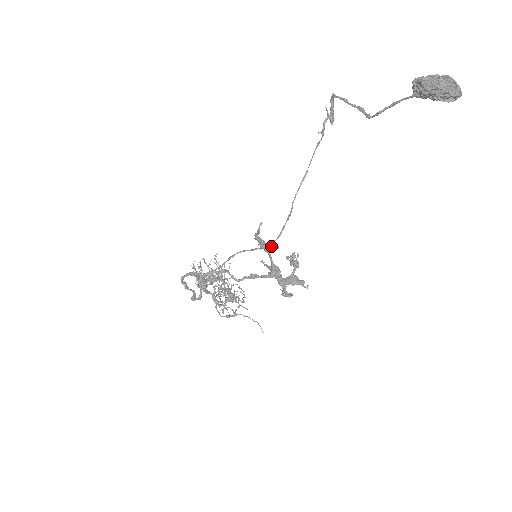
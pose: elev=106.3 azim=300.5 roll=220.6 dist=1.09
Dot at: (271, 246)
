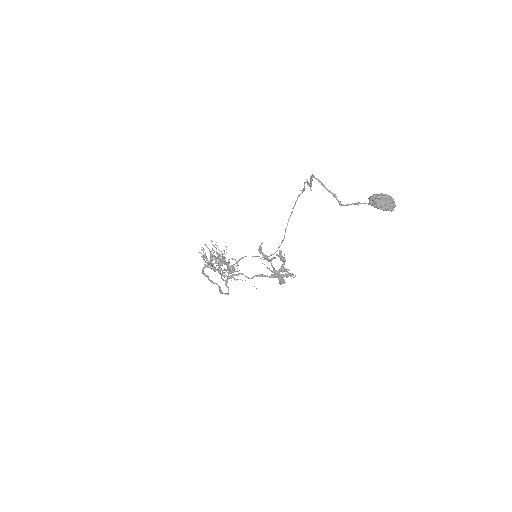
Dot at: (272, 258)
